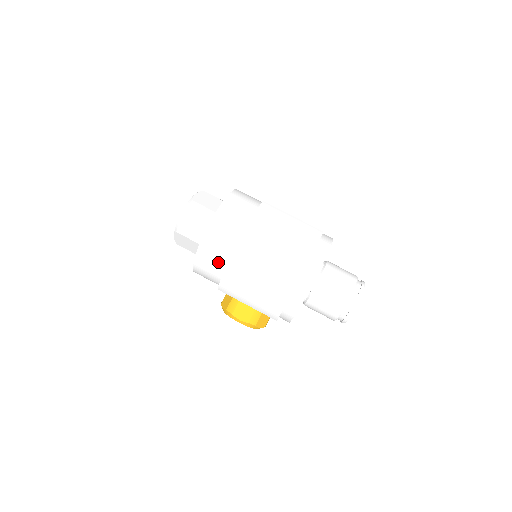
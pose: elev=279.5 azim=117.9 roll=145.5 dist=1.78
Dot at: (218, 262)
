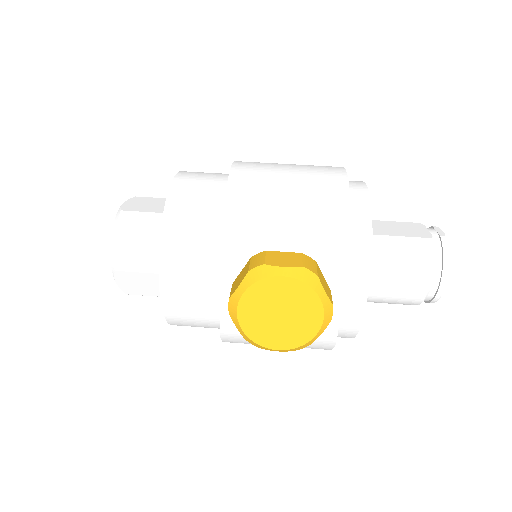
Dot at: (209, 197)
